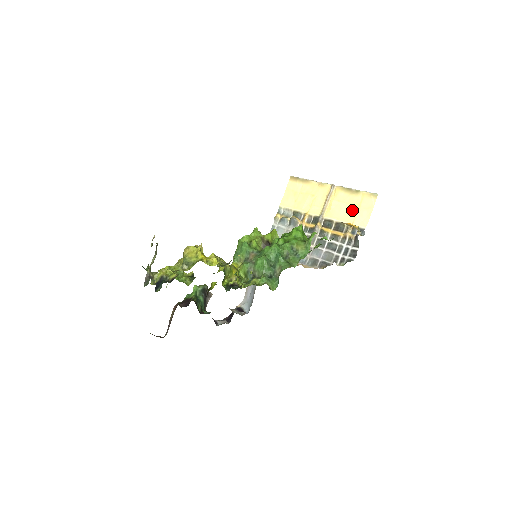
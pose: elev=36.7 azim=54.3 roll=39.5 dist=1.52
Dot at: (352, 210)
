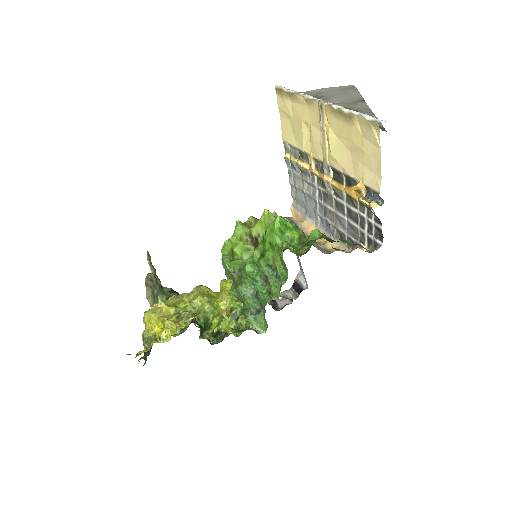
Dot at: (355, 153)
